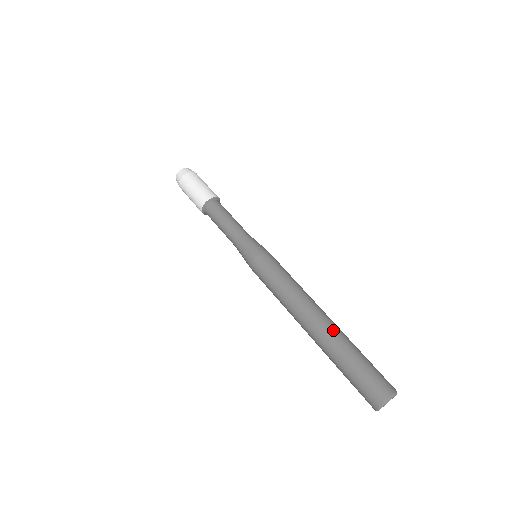
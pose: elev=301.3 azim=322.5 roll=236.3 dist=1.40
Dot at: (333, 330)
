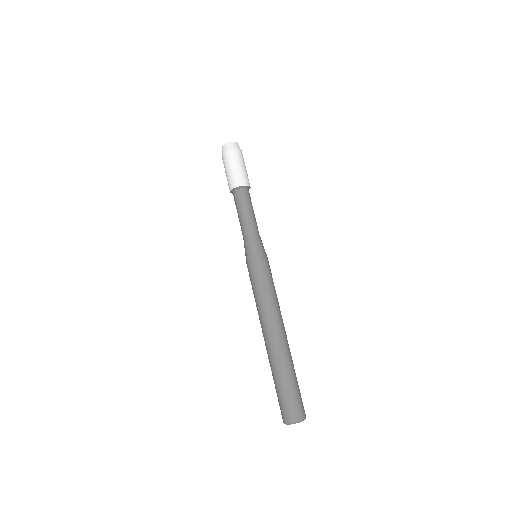
Dot at: (272, 354)
